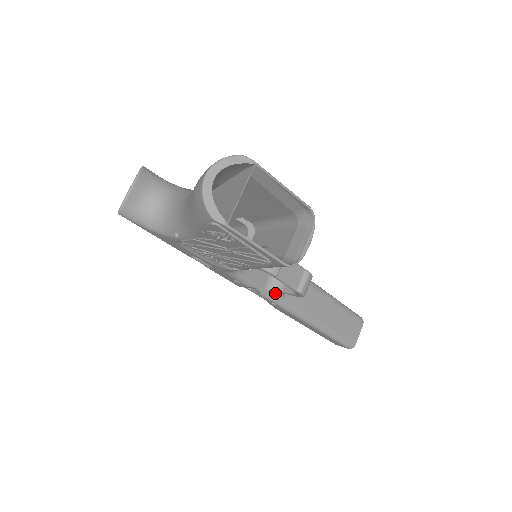
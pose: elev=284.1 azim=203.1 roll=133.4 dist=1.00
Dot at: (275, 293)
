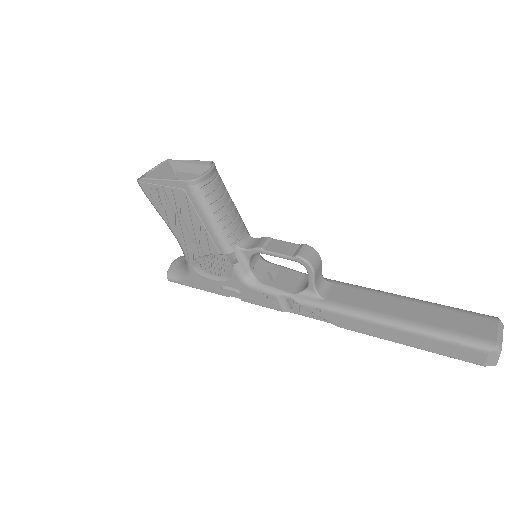
Dot at: (309, 295)
